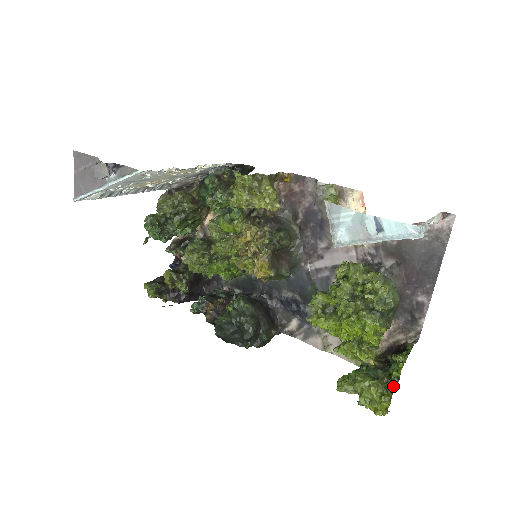
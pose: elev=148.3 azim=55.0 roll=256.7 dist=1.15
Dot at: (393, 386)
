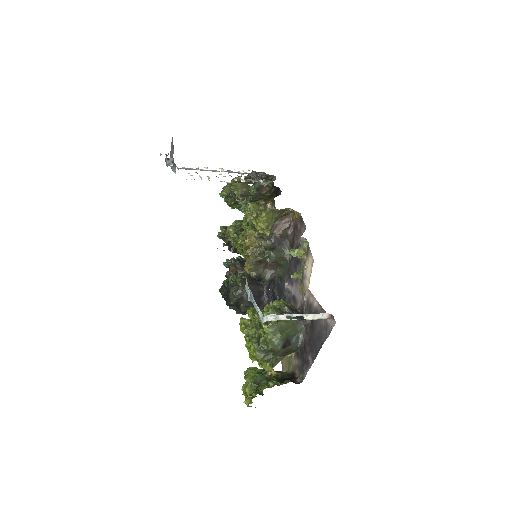
Dot at: (255, 395)
